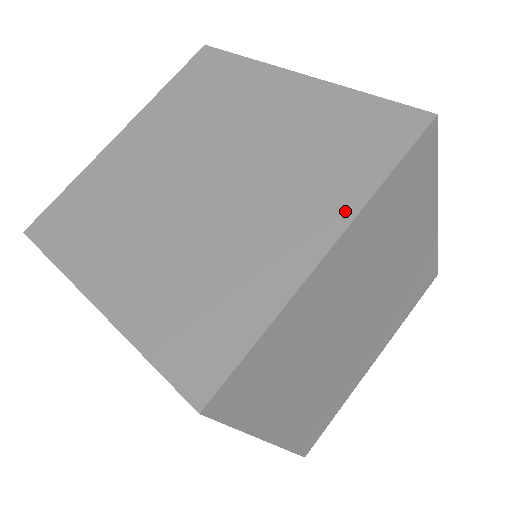
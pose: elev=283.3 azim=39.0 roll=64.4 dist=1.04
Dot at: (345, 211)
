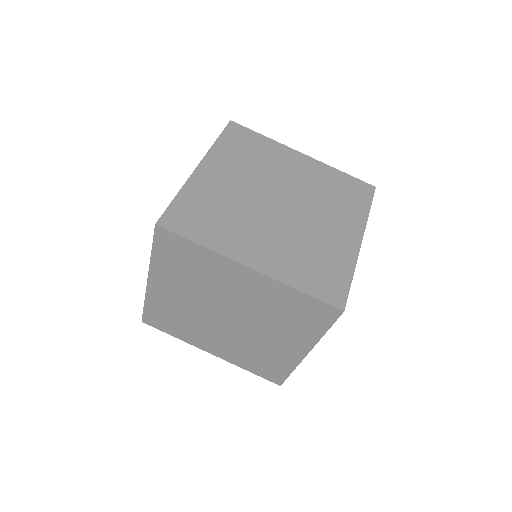
Dot at: occluded
